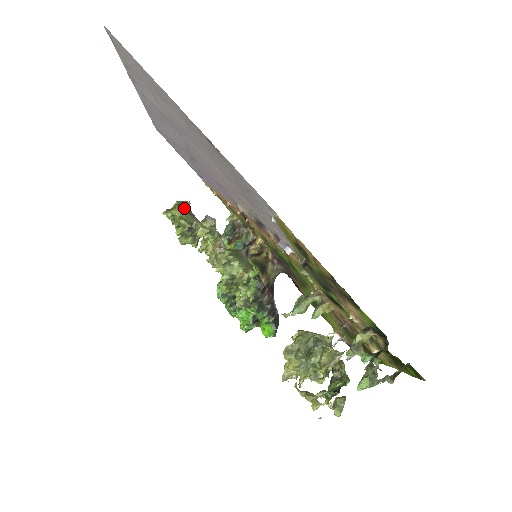
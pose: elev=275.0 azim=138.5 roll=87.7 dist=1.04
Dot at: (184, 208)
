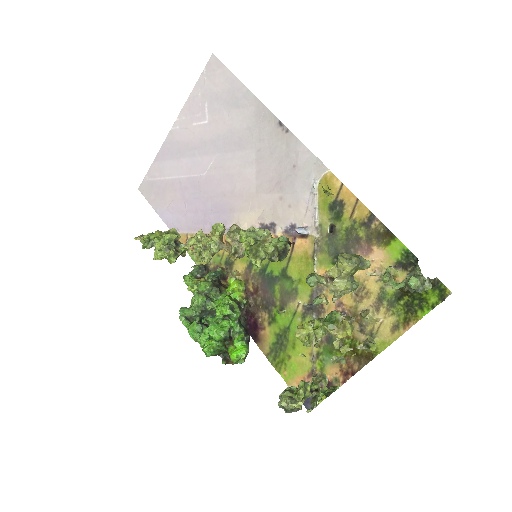
Dot at: occluded
